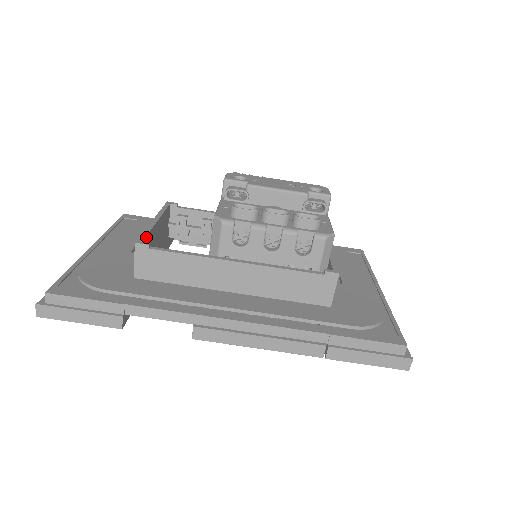
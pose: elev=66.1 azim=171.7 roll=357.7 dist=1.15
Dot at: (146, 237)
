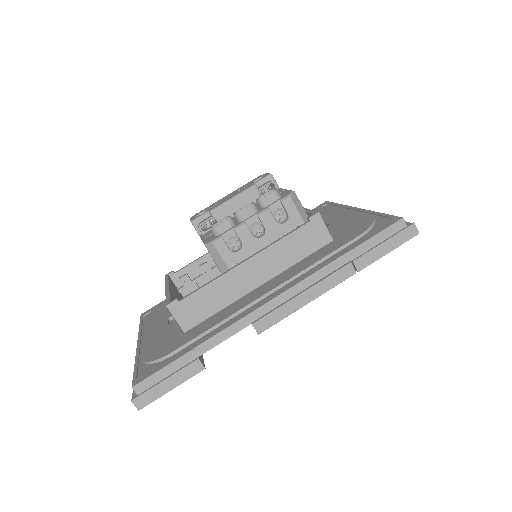
Dot at: (170, 299)
